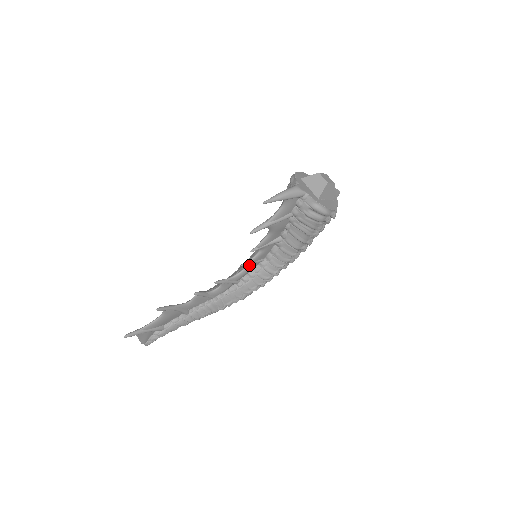
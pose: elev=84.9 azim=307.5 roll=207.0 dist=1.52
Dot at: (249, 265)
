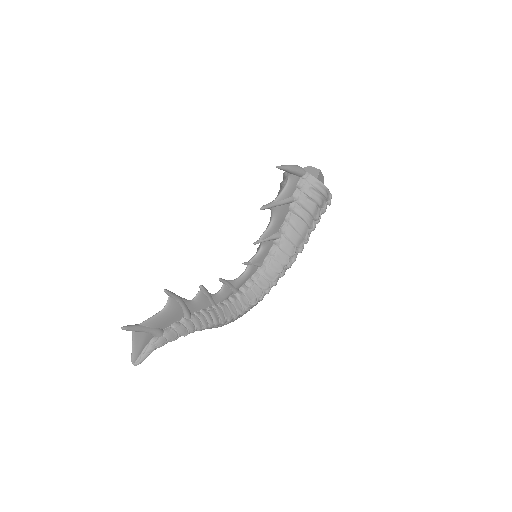
Dot at: (249, 267)
